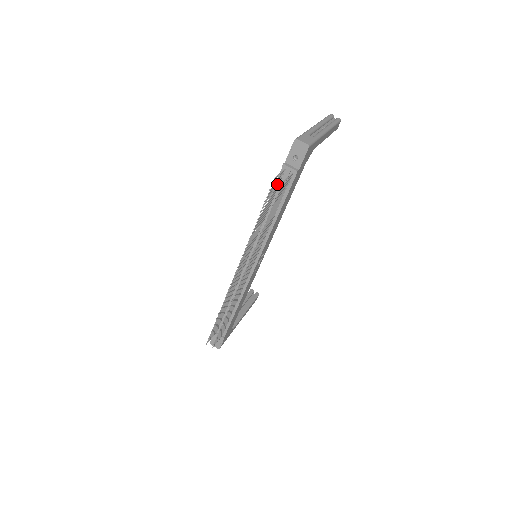
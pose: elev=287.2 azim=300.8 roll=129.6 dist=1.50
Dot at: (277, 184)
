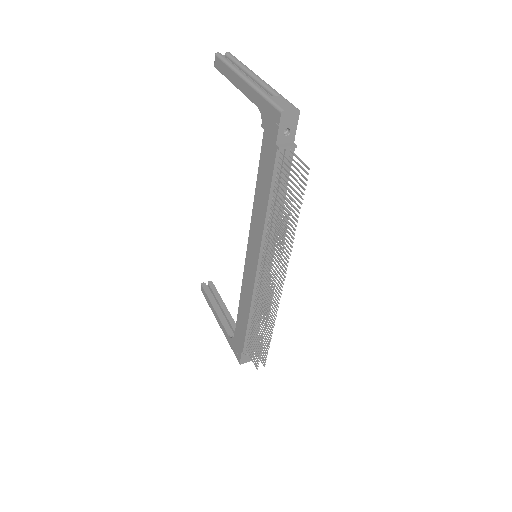
Dot at: (275, 173)
